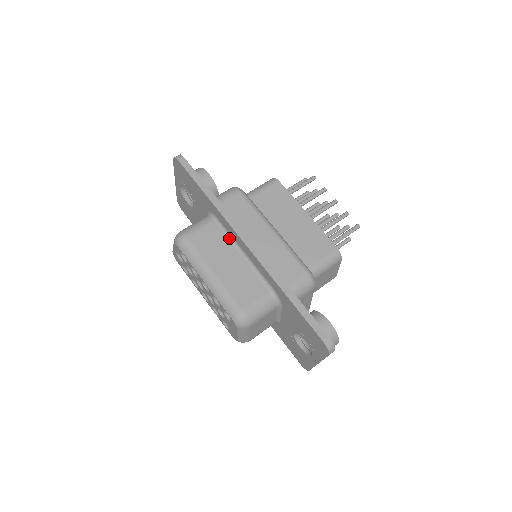
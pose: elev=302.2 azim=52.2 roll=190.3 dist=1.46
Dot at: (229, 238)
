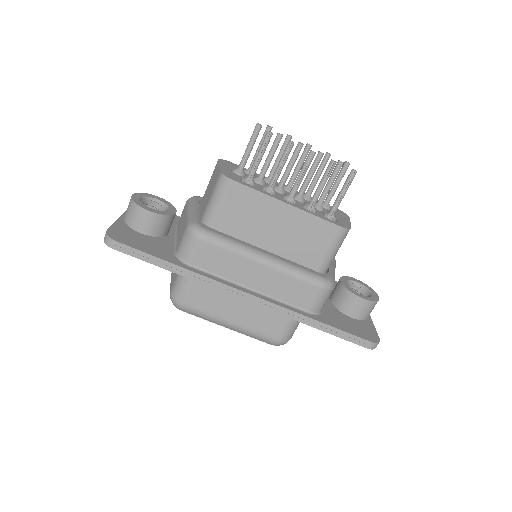
Dot at: occluded
